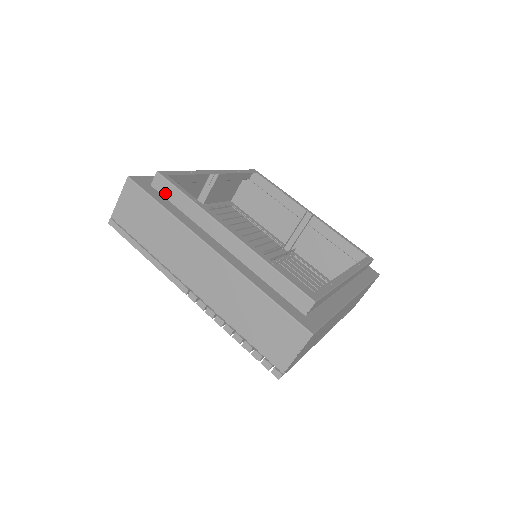
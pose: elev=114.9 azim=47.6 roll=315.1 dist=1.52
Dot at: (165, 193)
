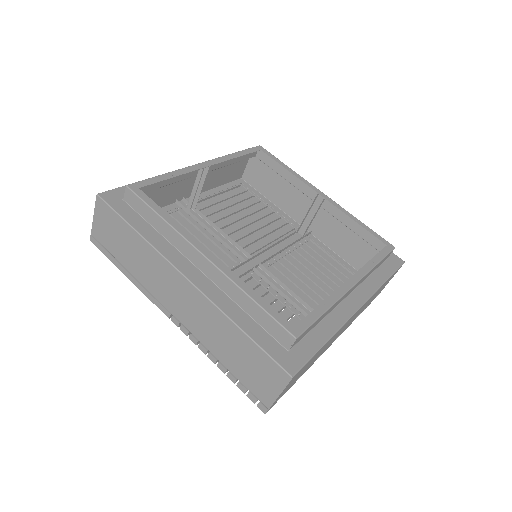
Dot at: (137, 209)
